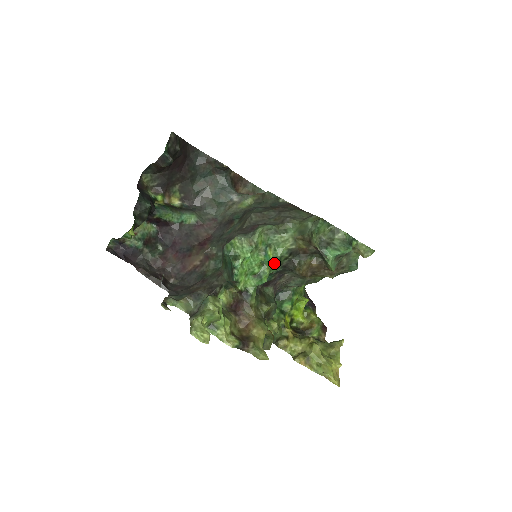
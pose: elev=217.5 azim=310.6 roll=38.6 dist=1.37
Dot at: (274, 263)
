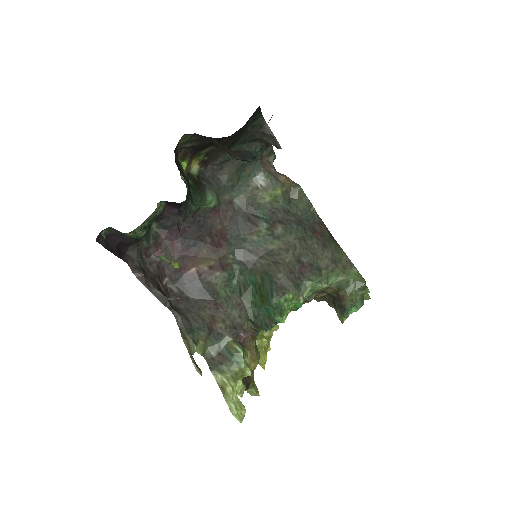
Dot at: (300, 307)
